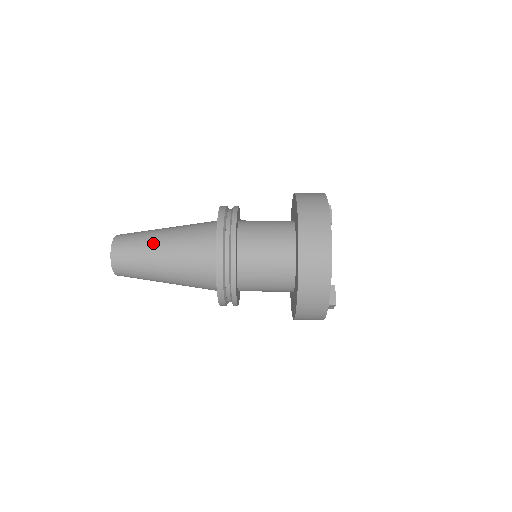
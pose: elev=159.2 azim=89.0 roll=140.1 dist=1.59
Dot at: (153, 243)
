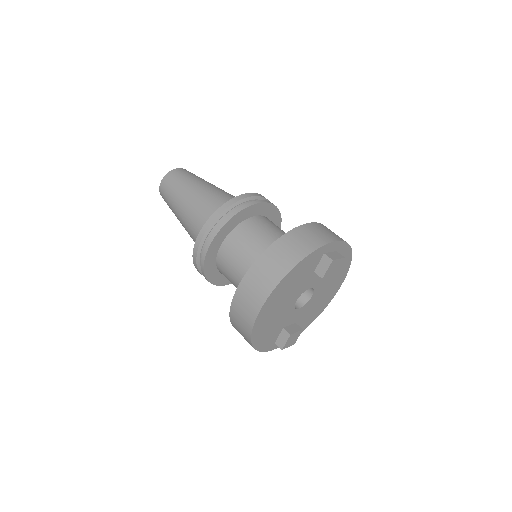
Dot at: (178, 201)
